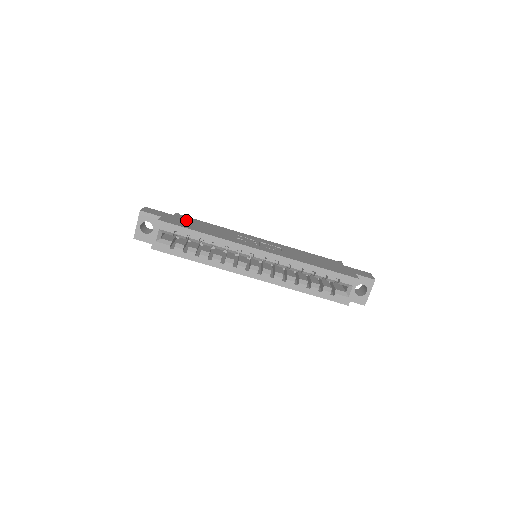
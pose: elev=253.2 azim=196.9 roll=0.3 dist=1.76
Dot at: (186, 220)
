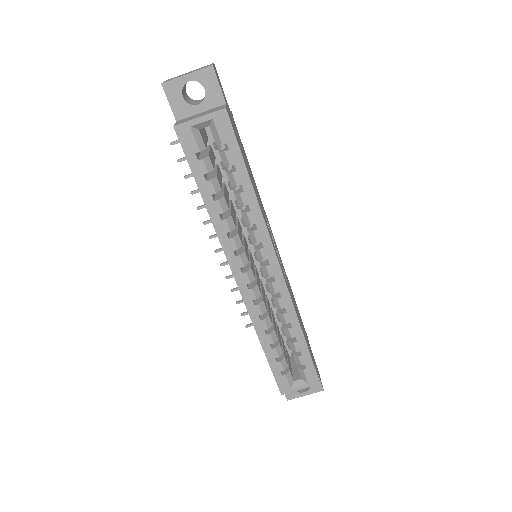
Dot at: occluded
